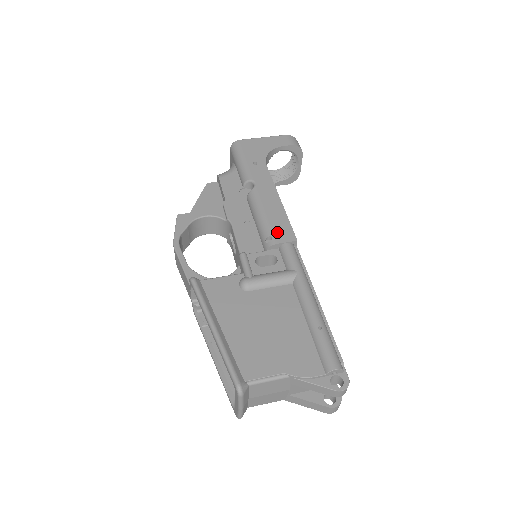
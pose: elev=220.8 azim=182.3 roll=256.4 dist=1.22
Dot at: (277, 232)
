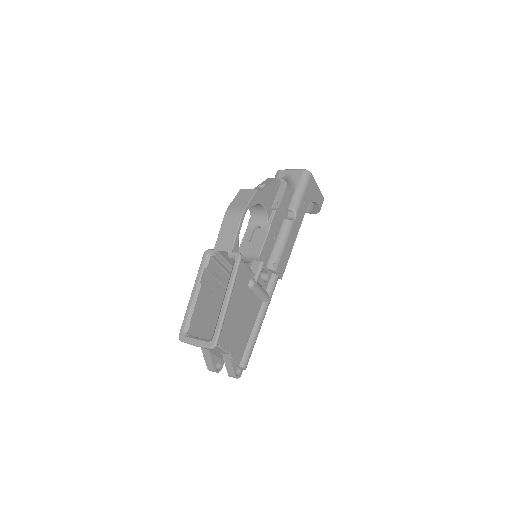
Dot at: (281, 265)
